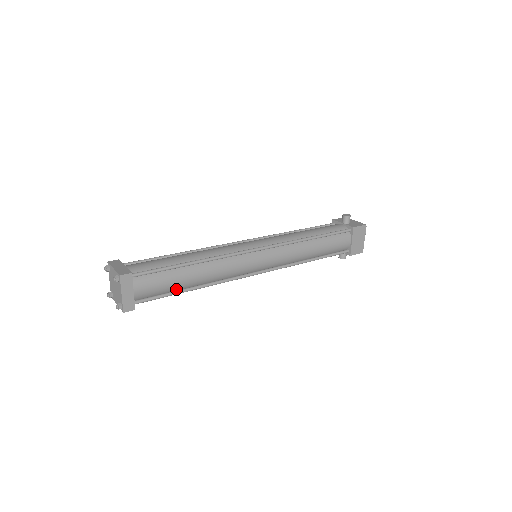
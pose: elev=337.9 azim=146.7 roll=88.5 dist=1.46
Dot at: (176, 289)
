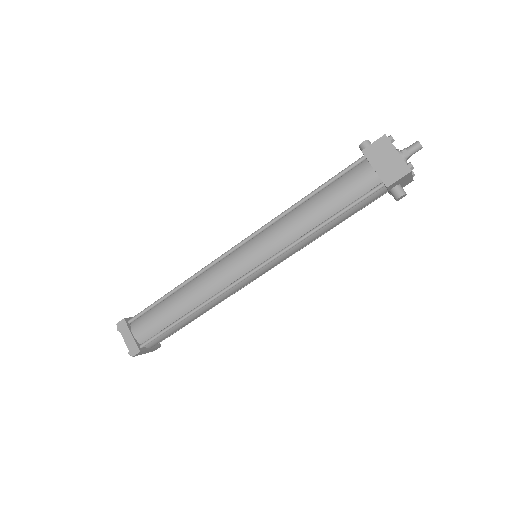
Dot at: (172, 321)
